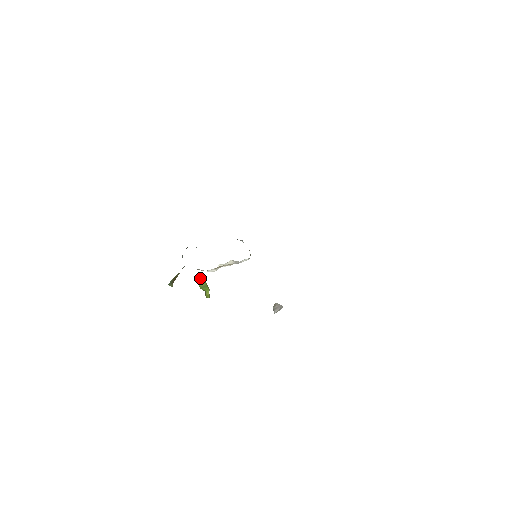
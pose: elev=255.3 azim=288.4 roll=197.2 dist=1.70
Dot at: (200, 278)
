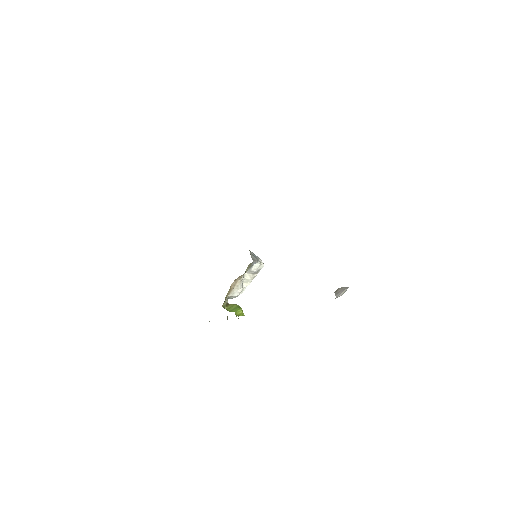
Dot at: (231, 304)
